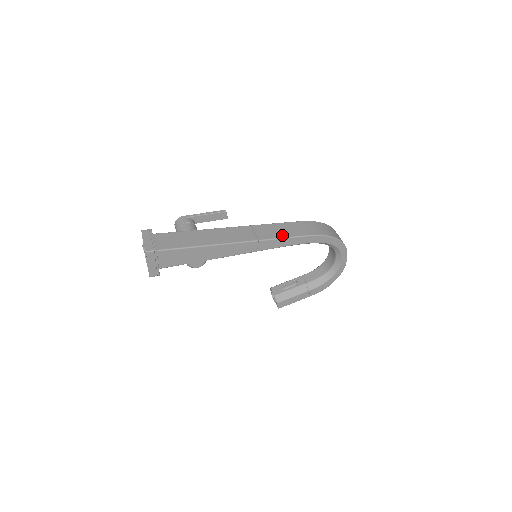
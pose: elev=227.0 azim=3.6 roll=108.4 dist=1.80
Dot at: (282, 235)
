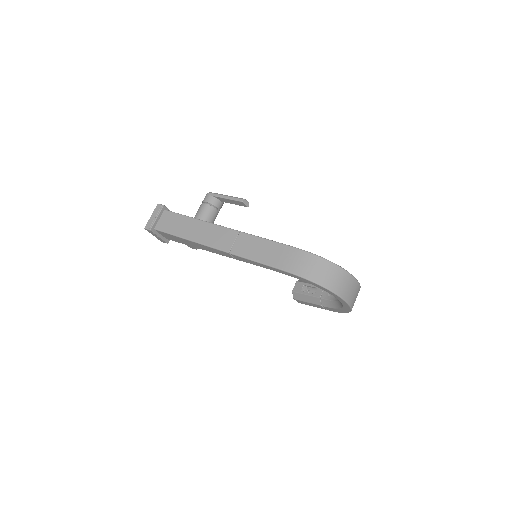
Dot at: (254, 256)
